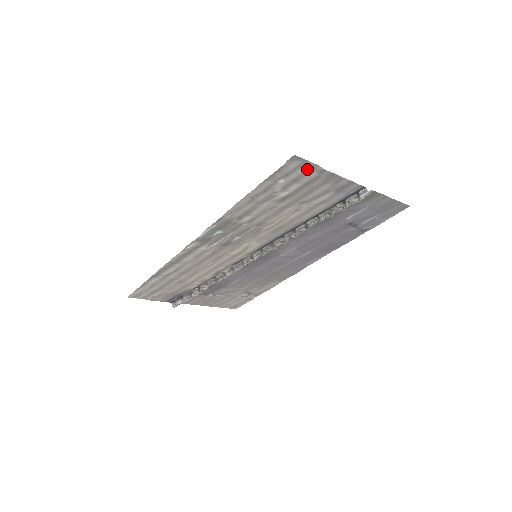
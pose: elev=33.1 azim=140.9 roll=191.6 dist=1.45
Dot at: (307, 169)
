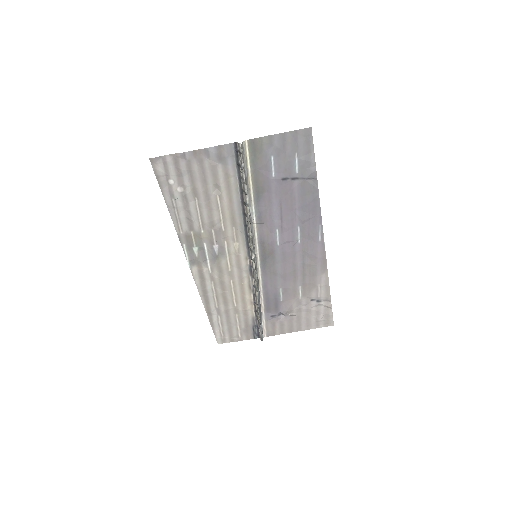
Dot at: (173, 162)
